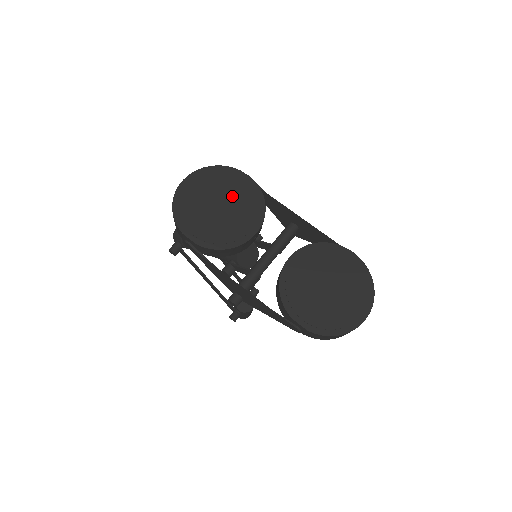
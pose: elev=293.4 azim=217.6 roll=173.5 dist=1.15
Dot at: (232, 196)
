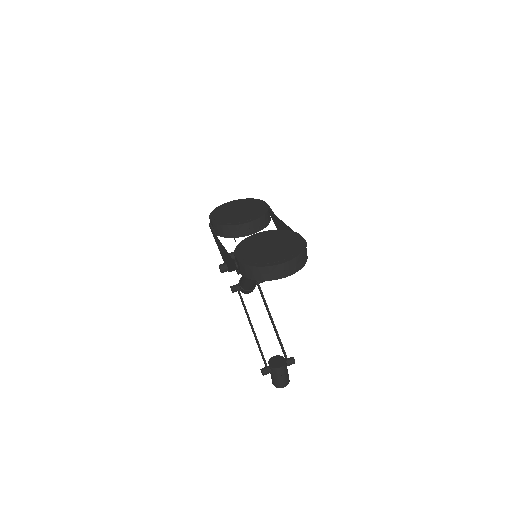
Dot at: (250, 208)
